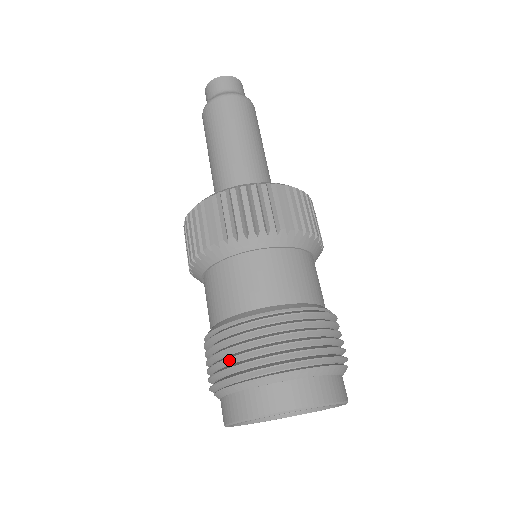
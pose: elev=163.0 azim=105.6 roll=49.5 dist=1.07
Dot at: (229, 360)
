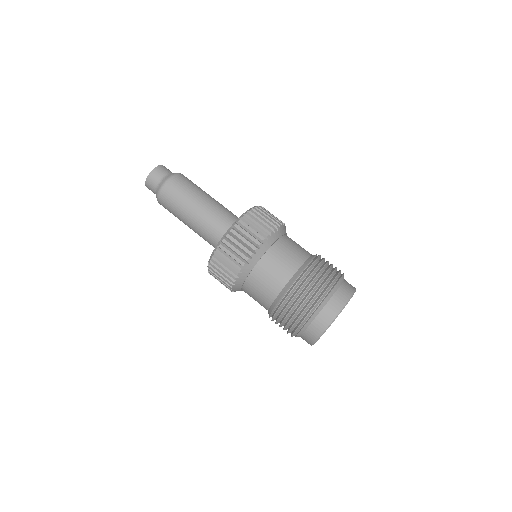
Dot at: (298, 311)
